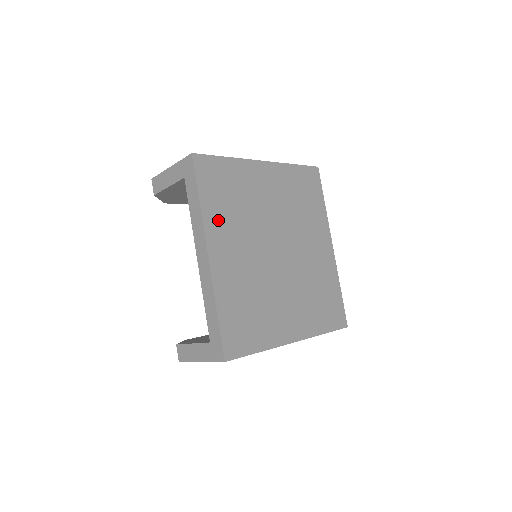
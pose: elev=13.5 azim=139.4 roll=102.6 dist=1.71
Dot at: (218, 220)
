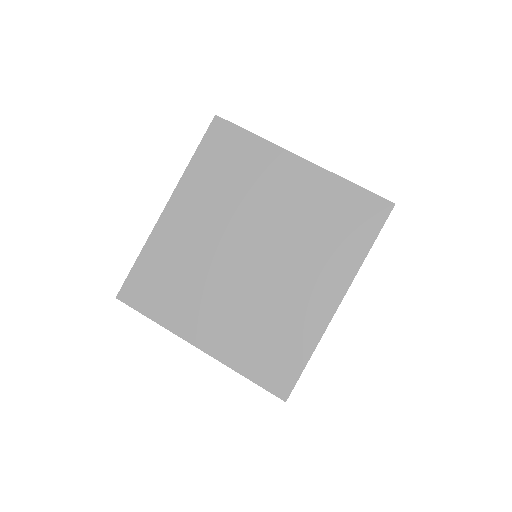
Dot at: (199, 184)
